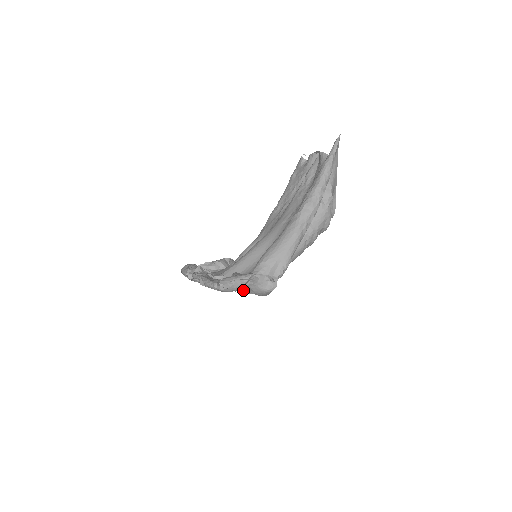
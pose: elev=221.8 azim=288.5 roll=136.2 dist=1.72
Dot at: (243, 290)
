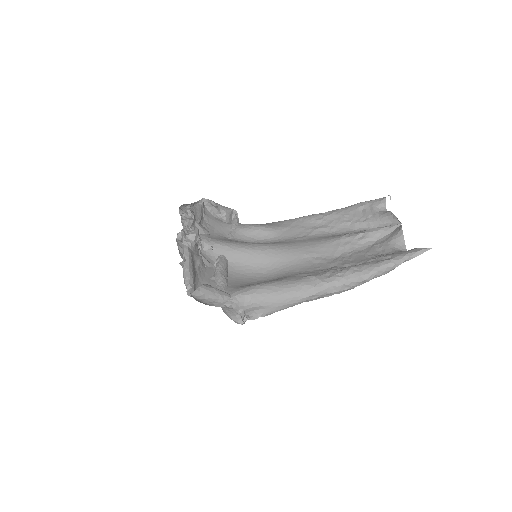
Dot at: occluded
